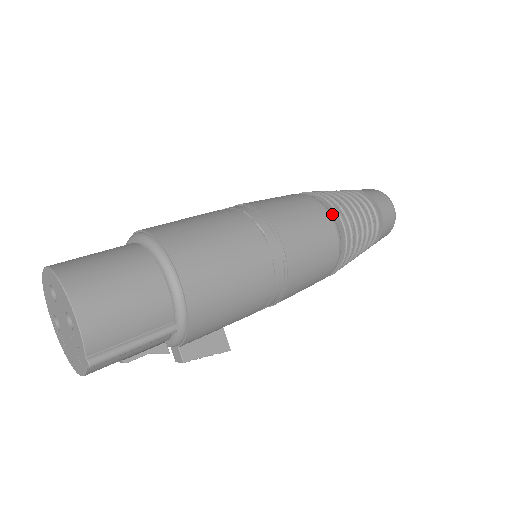
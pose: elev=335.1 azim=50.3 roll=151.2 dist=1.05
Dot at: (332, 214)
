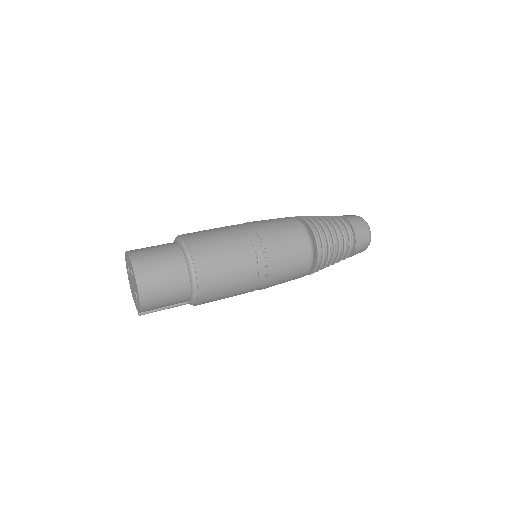
Dot at: (315, 258)
